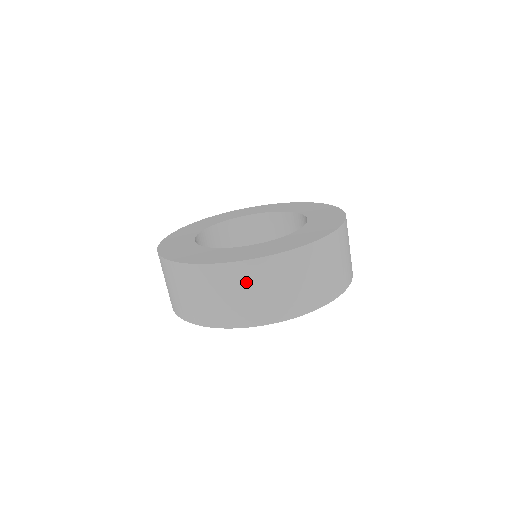
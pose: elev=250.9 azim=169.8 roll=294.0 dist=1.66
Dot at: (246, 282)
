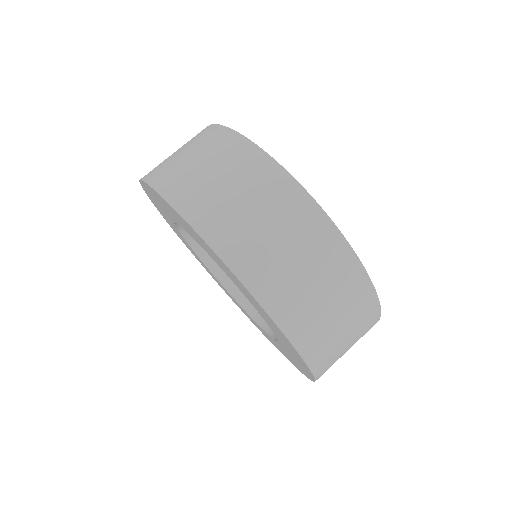
Dot at: (330, 272)
